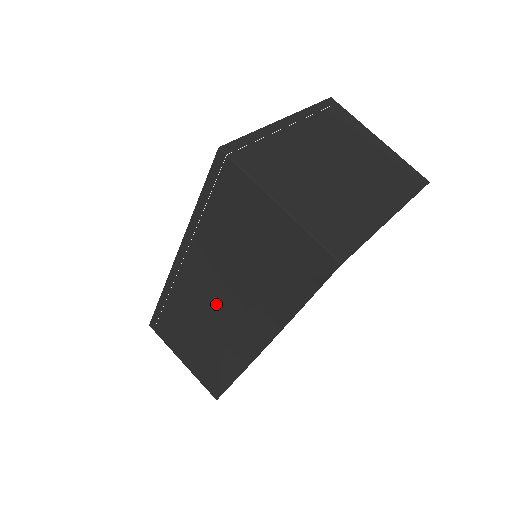
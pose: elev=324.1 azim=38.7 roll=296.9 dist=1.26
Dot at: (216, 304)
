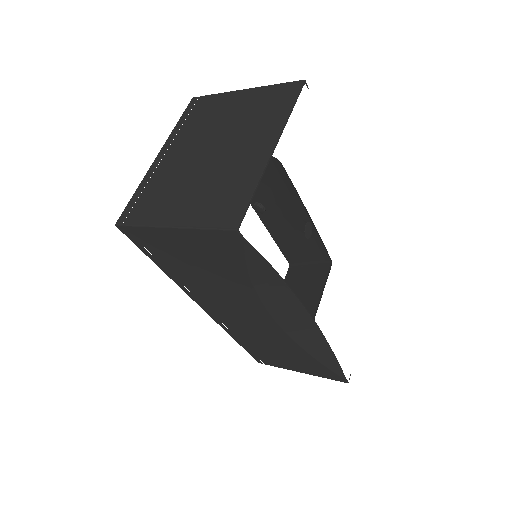
Dot at: (251, 319)
